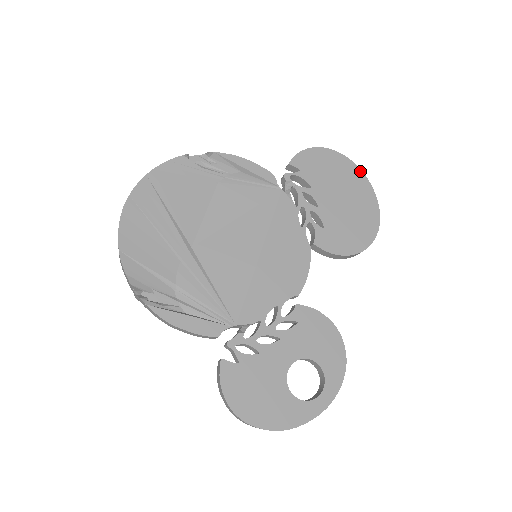
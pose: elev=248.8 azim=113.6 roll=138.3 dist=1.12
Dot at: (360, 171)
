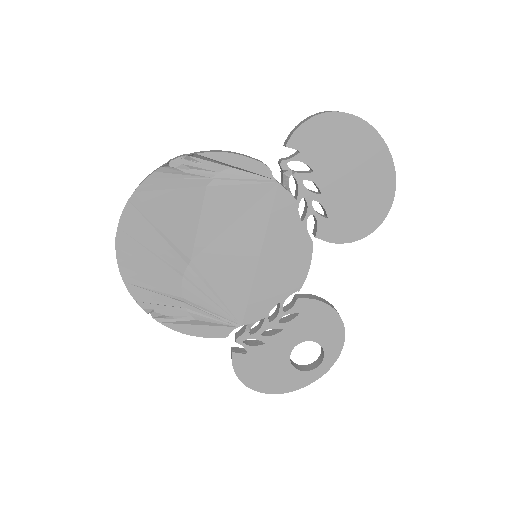
Dot at: (376, 134)
